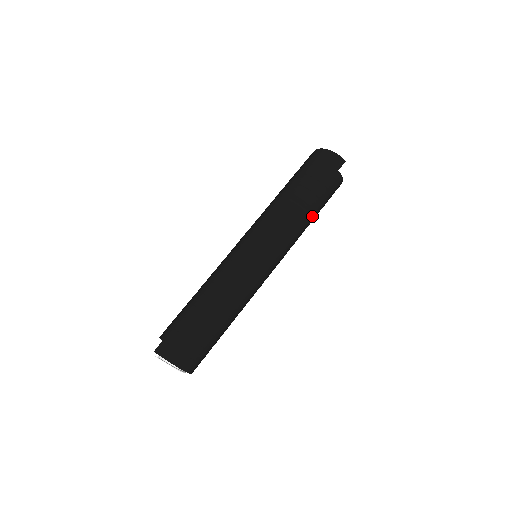
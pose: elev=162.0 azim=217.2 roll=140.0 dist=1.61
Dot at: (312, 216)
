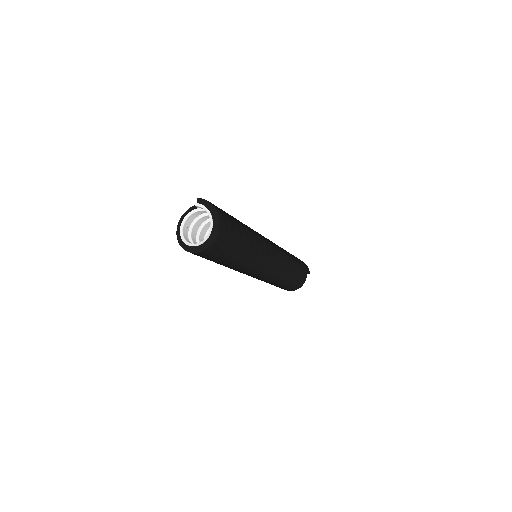
Dot at: (292, 274)
